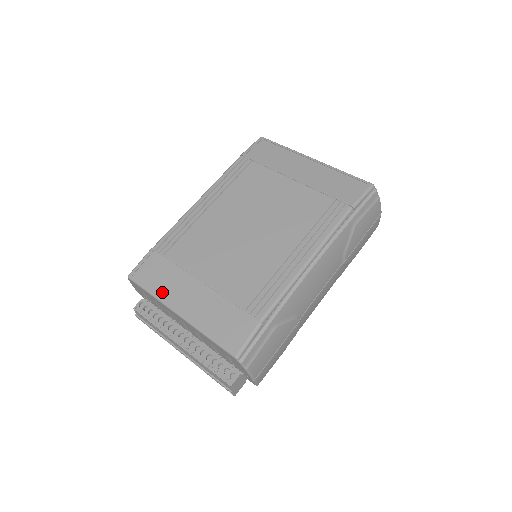
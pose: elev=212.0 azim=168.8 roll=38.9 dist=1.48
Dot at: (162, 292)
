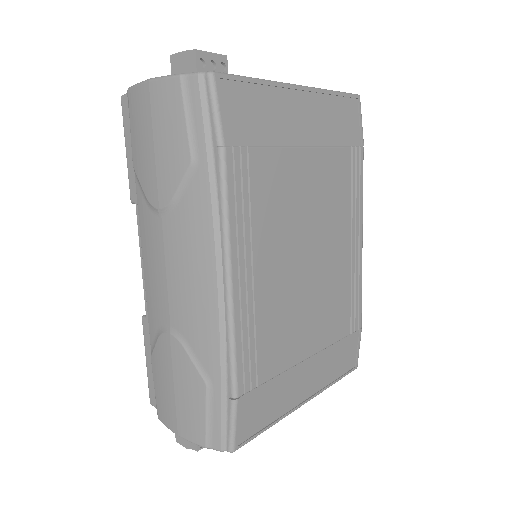
Dot at: (281, 411)
